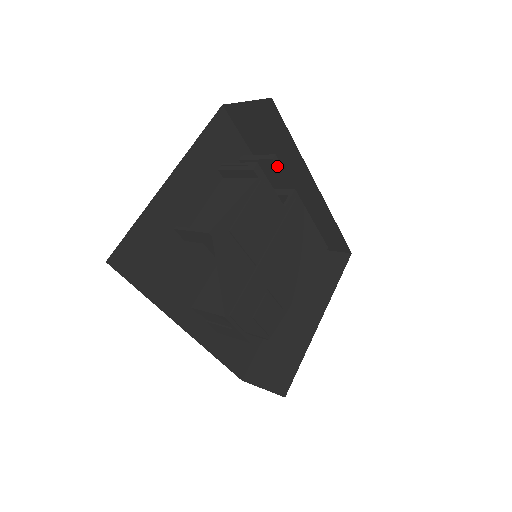
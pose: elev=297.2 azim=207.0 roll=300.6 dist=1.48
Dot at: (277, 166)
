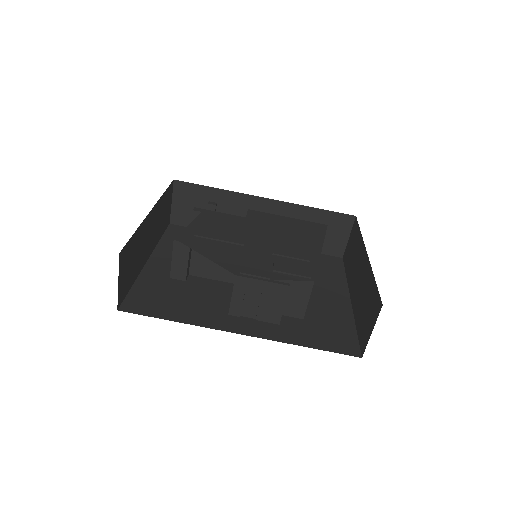
Dot at: occluded
